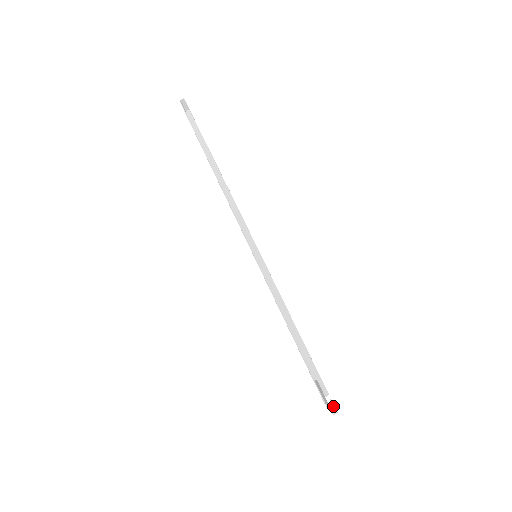
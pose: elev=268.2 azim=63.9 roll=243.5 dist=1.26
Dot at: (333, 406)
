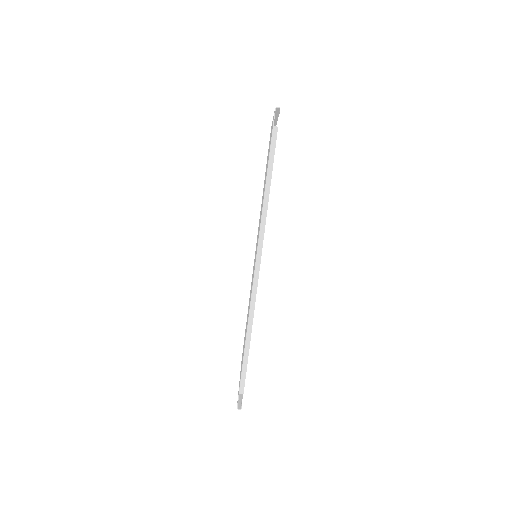
Dot at: occluded
